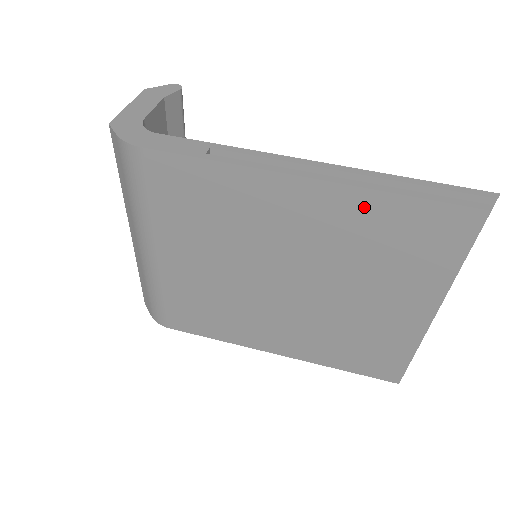
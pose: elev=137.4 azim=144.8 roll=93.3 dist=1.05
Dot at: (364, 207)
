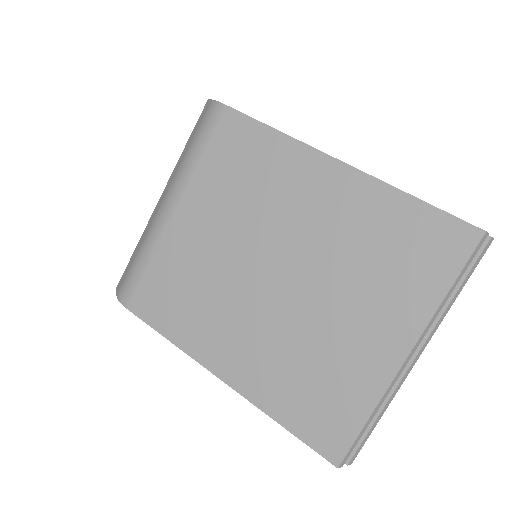
Dot at: (379, 202)
